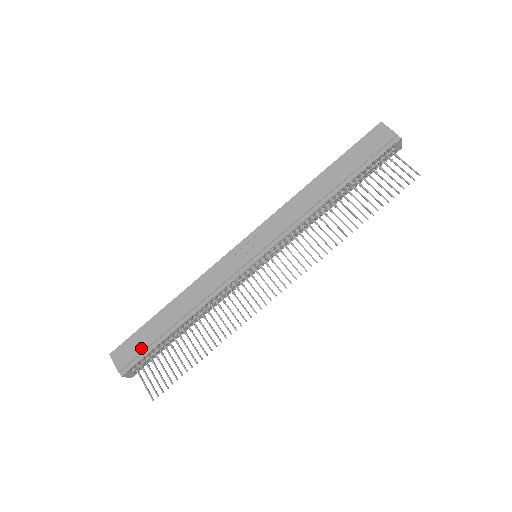
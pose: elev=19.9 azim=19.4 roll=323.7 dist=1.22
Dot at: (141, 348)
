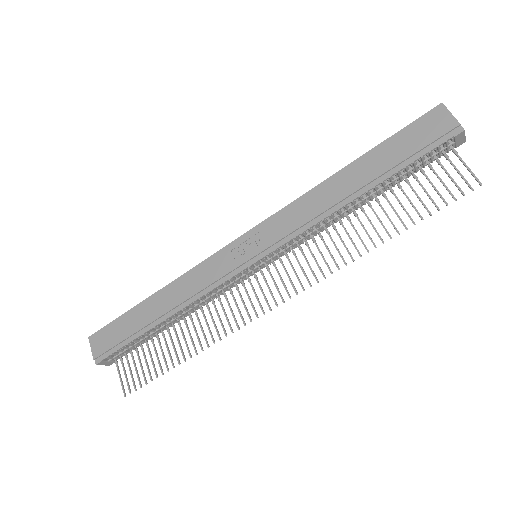
Dot at: (118, 338)
